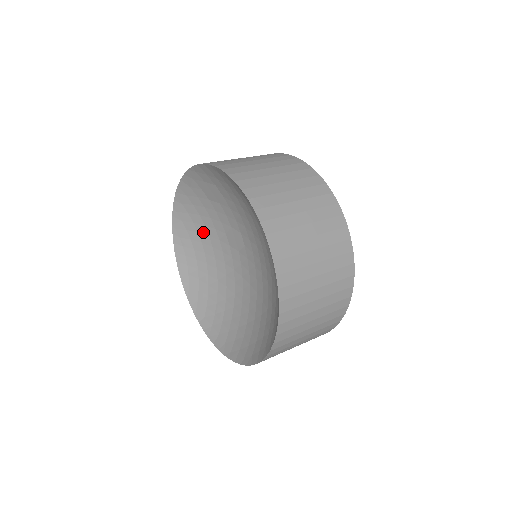
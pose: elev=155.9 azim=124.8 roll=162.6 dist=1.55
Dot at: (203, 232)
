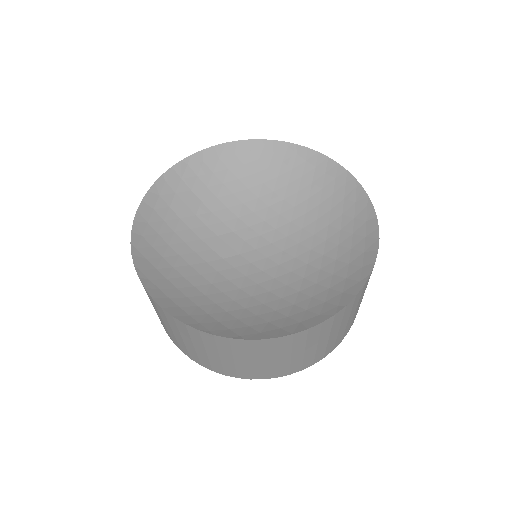
Dot at: (180, 264)
